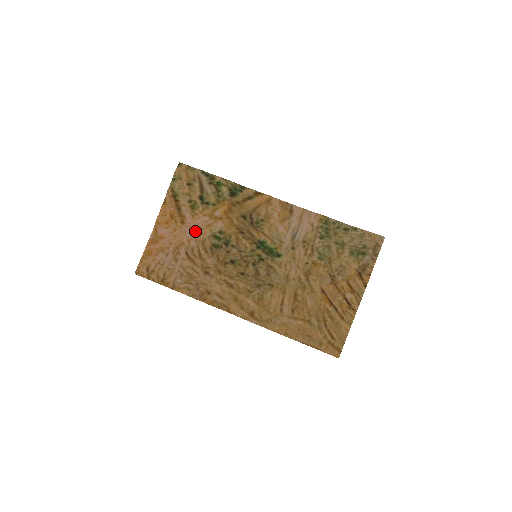
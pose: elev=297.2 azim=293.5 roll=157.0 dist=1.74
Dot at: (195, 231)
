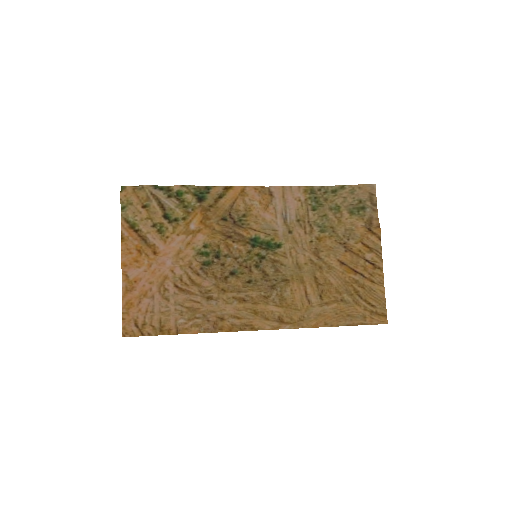
Dot at: (175, 257)
